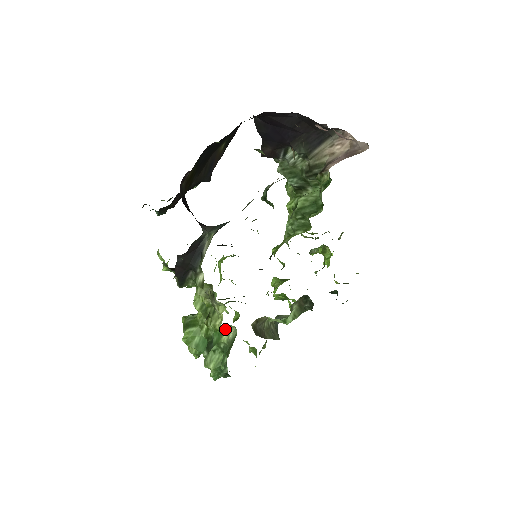
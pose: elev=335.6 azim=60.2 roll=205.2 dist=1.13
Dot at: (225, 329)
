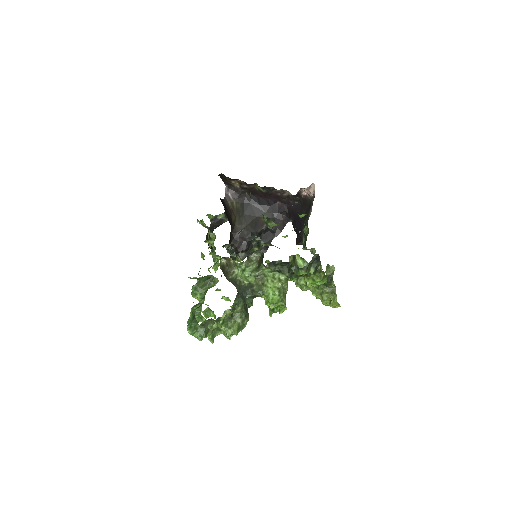
Dot at: occluded
